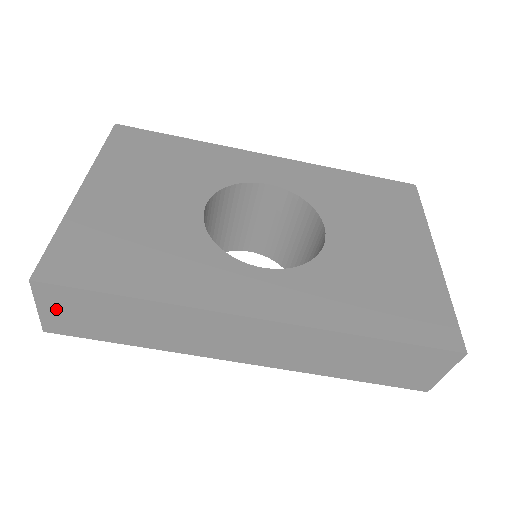
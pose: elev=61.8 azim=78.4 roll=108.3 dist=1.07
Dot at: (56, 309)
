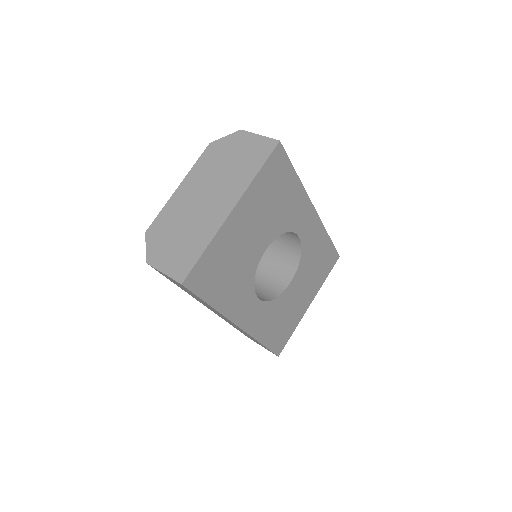
Dot at: (171, 279)
